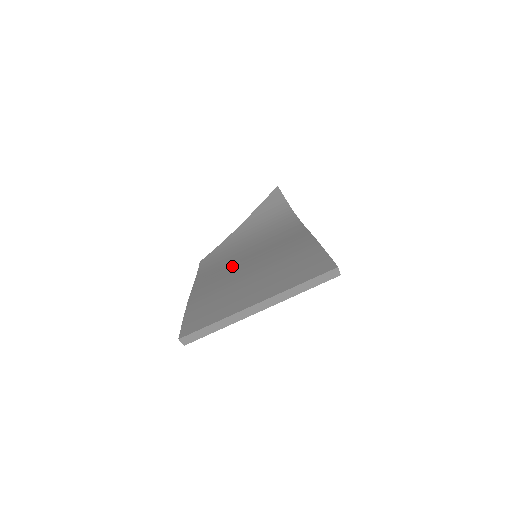
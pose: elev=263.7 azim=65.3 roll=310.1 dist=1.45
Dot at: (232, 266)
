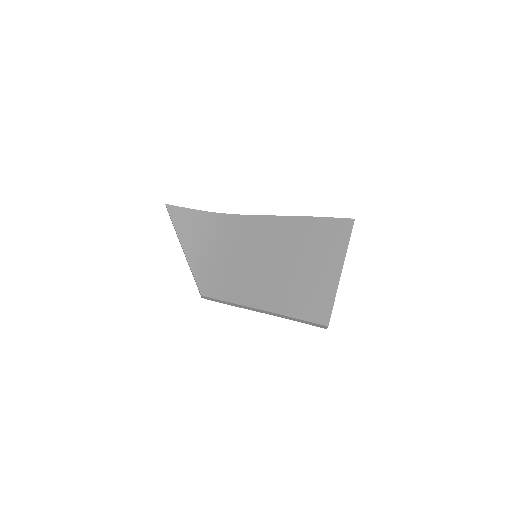
Dot at: (255, 273)
